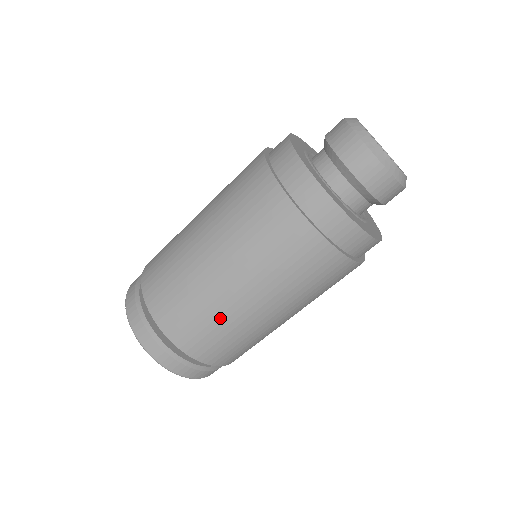
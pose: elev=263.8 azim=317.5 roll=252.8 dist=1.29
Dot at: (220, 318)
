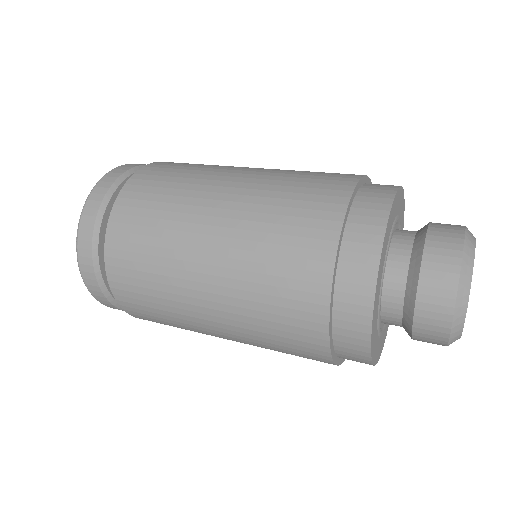
Dot at: occluded
